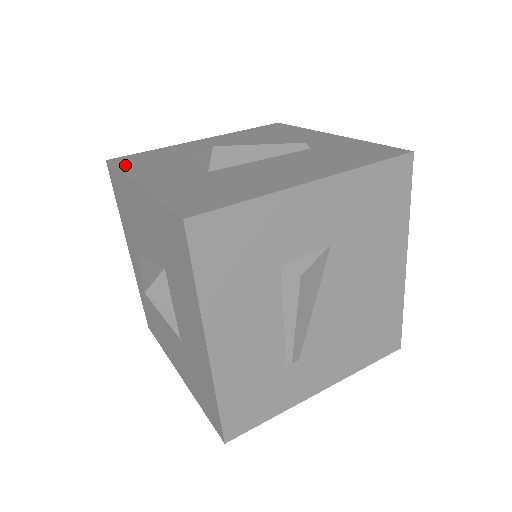
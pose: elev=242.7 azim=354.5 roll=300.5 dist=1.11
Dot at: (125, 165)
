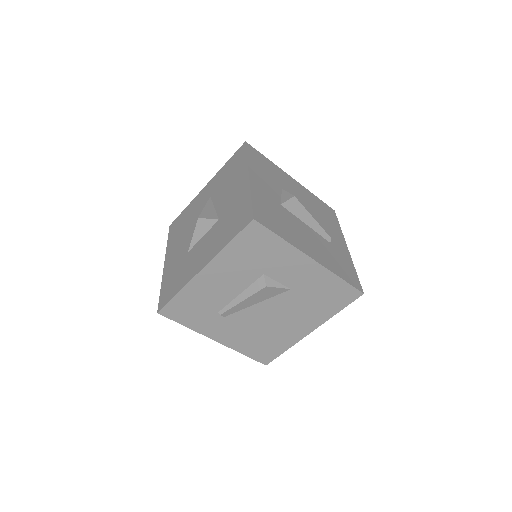
Dot at: (252, 156)
